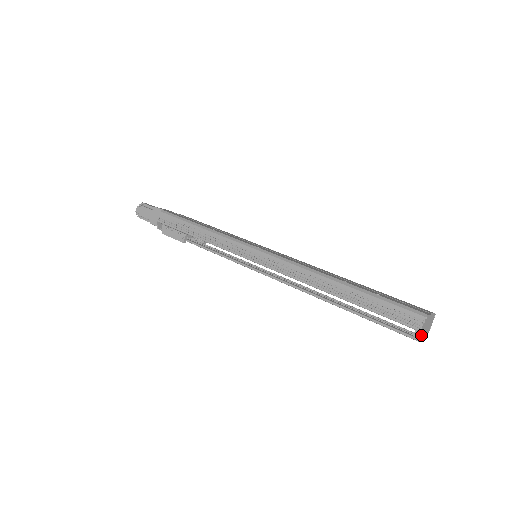
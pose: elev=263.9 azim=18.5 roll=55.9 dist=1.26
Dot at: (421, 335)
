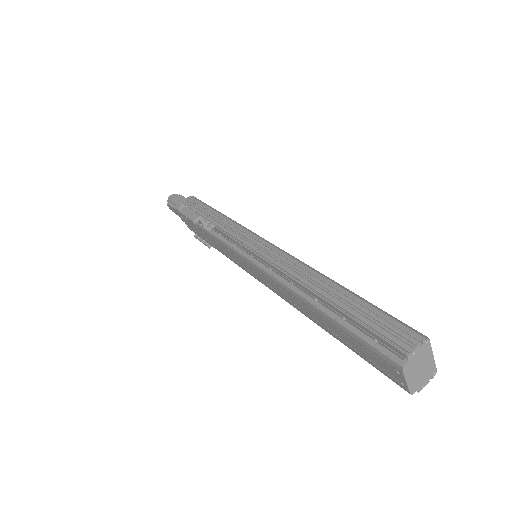
Dot at: (410, 367)
